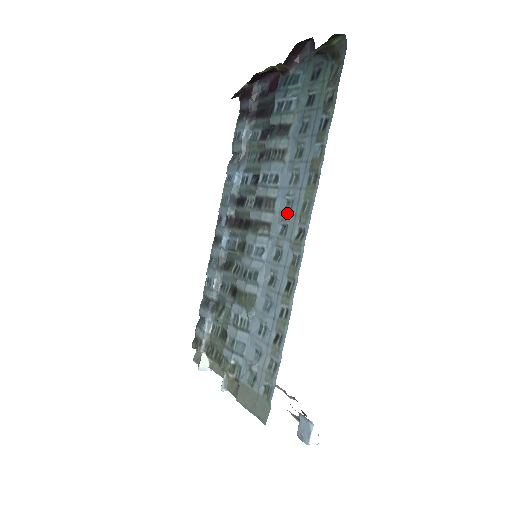
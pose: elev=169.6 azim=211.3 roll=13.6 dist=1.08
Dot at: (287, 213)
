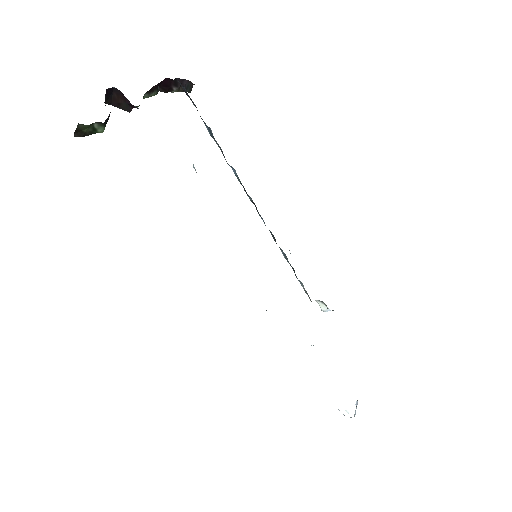
Dot at: occluded
